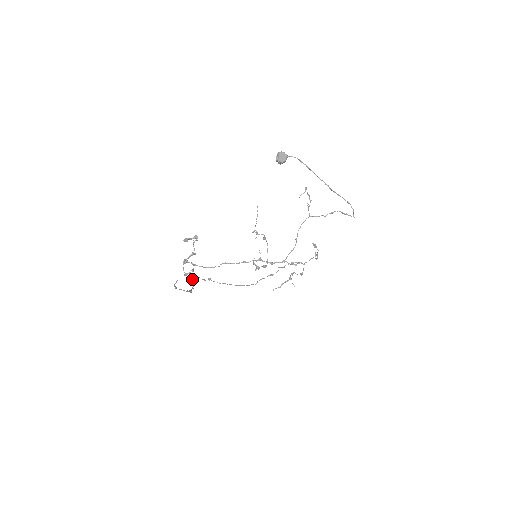
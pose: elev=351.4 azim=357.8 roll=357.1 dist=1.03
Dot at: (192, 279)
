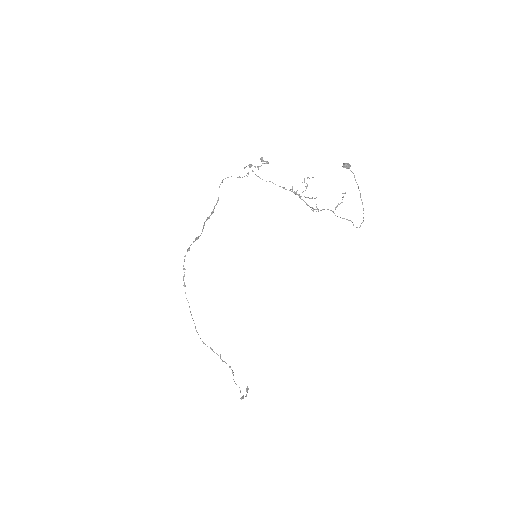
Dot at: occluded
